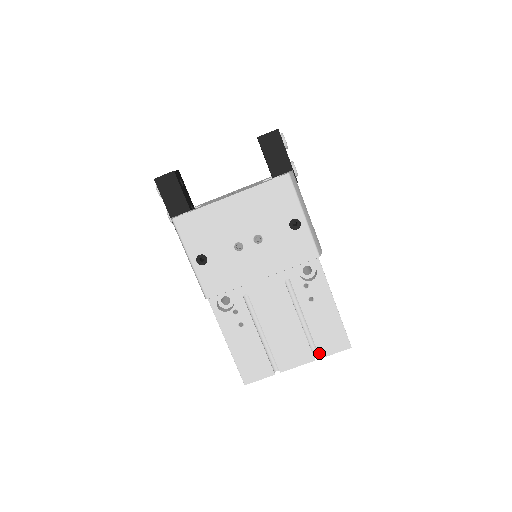
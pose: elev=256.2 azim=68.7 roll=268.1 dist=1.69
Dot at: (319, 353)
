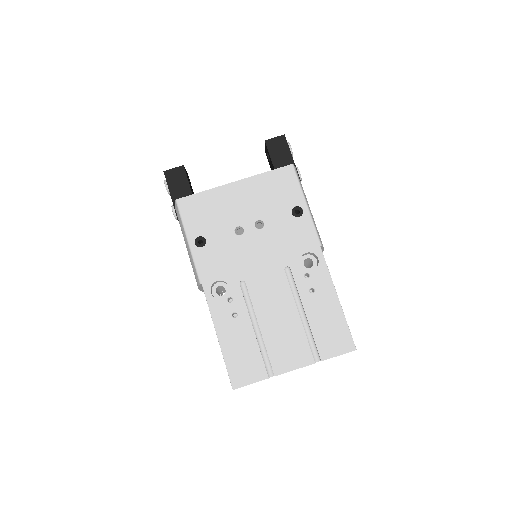
Dot at: (320, 354)
